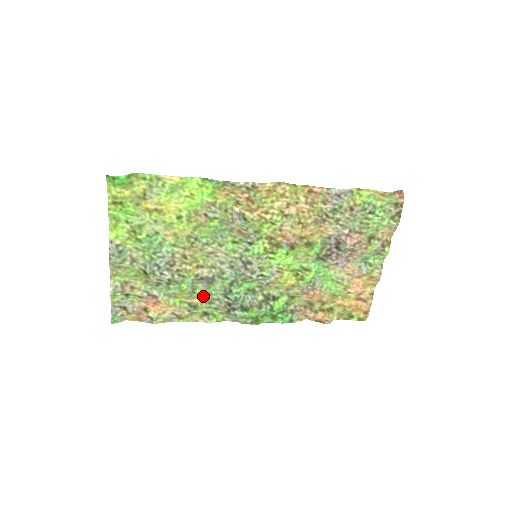
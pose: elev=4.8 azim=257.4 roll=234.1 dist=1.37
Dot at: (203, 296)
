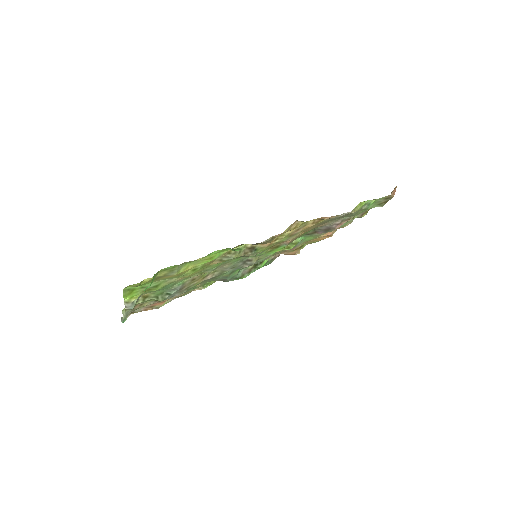
Dot at: occluded
